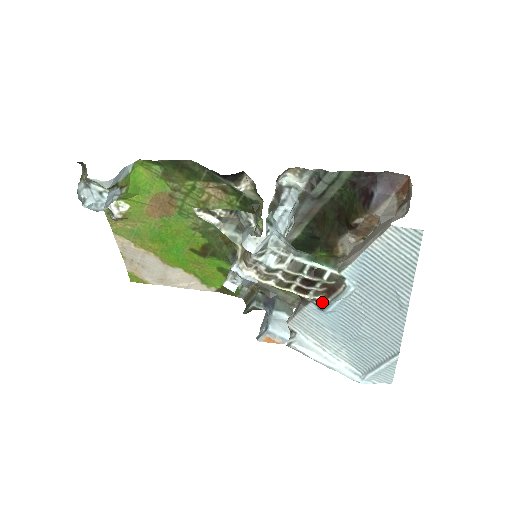
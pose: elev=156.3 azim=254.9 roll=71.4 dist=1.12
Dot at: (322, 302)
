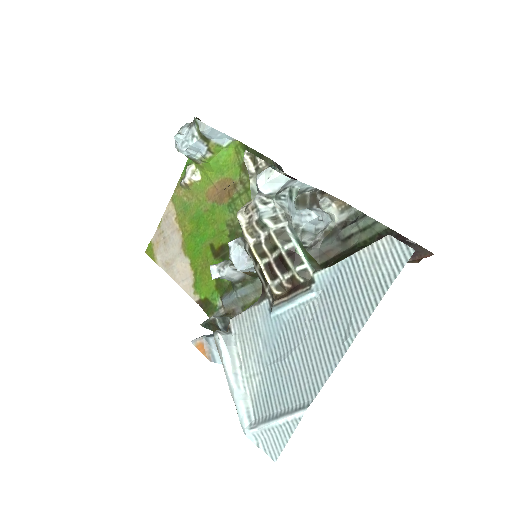
Dot at: (278, 298)
